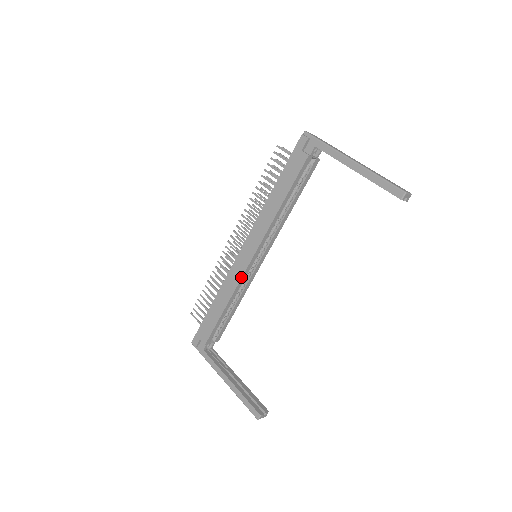
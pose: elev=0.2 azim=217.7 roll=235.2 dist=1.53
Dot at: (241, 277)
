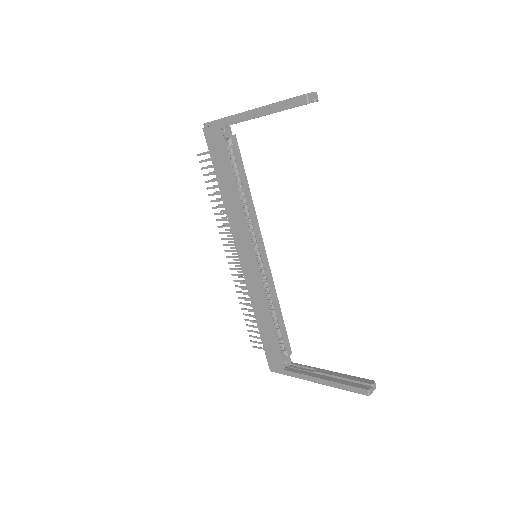
Dot at: (257, 283)
